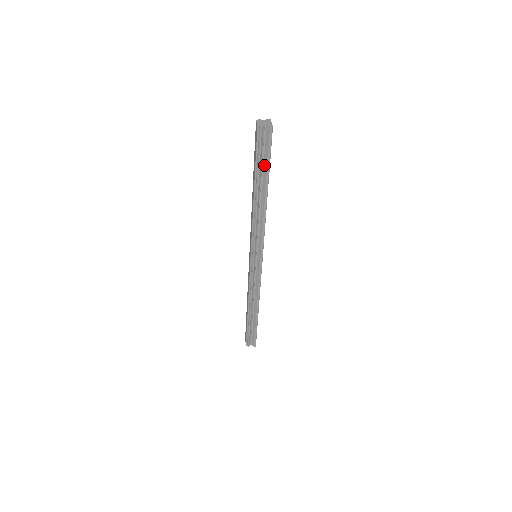
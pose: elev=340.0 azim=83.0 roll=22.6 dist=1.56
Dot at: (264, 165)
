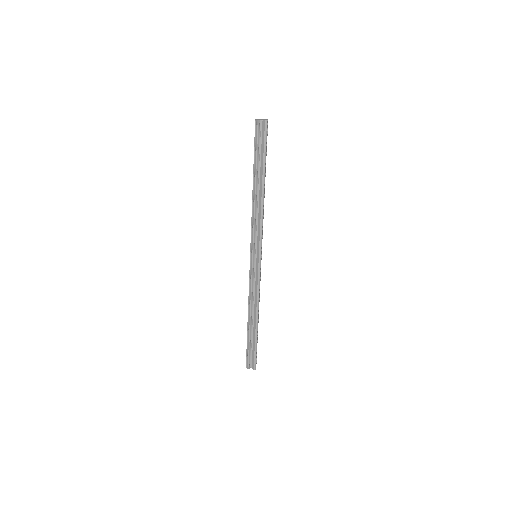
Dot at: (261, 157)
